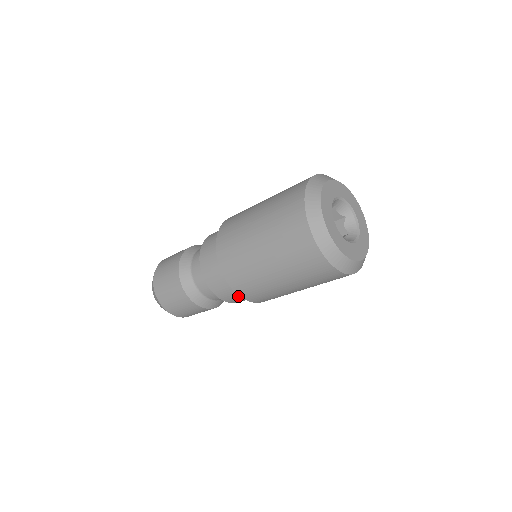
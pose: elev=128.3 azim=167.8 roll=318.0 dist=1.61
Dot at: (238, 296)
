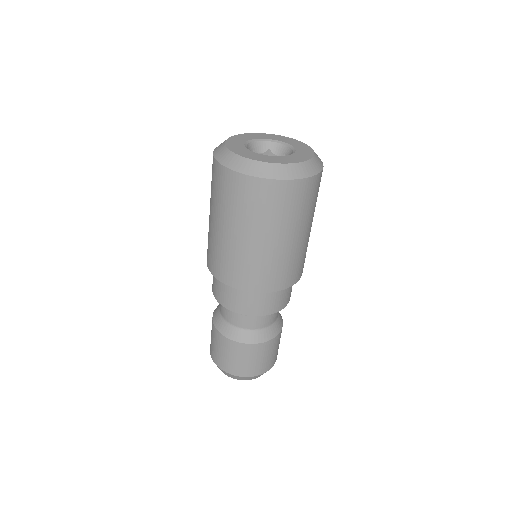
Dot at: (280, 295)
